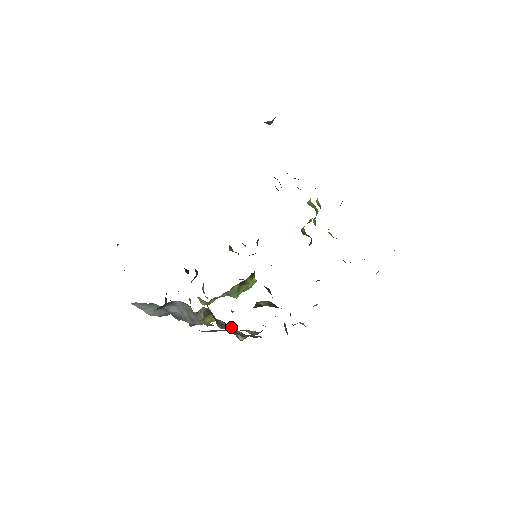
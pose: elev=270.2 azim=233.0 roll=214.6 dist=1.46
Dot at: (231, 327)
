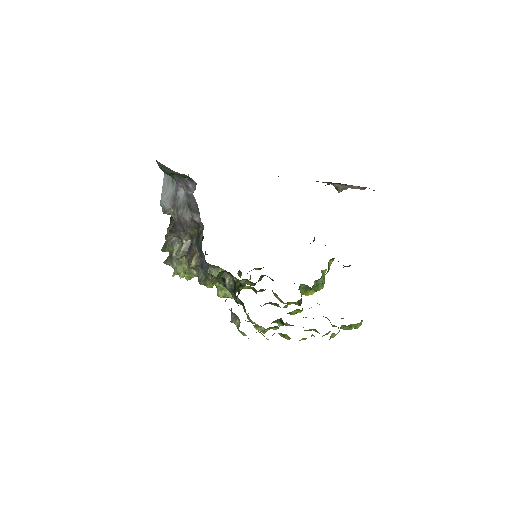
Dot at: (202, 225)
